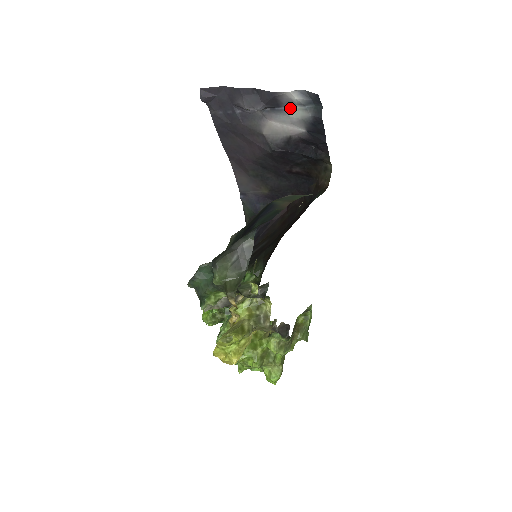
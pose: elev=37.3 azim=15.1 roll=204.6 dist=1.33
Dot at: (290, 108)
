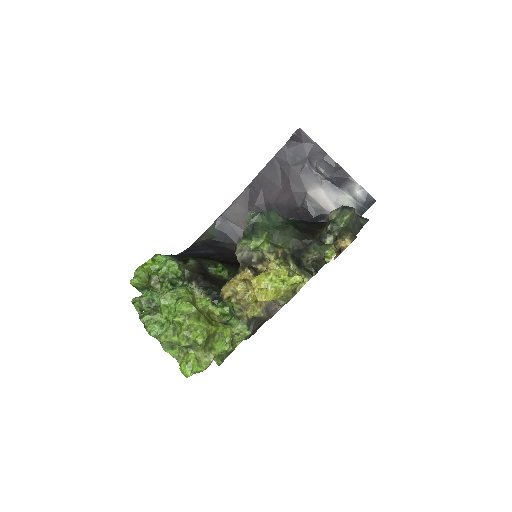
Dot at: (345, 194)
